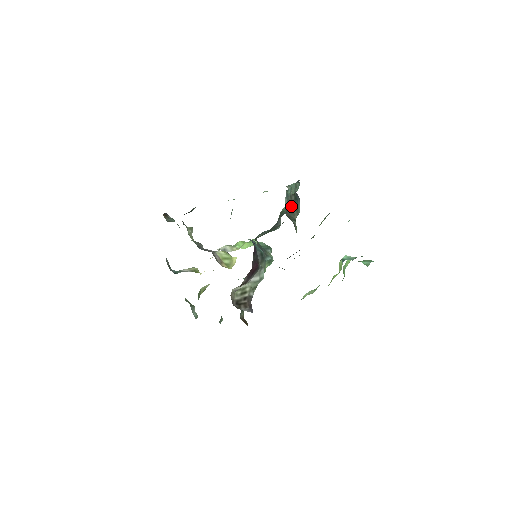
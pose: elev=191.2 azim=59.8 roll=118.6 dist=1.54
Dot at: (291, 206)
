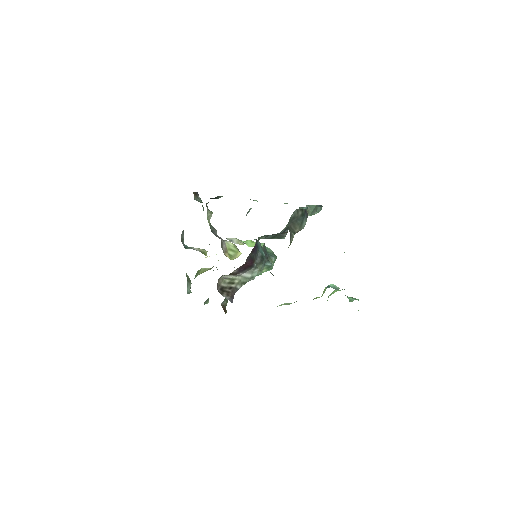
Dot at: (296, 219)
